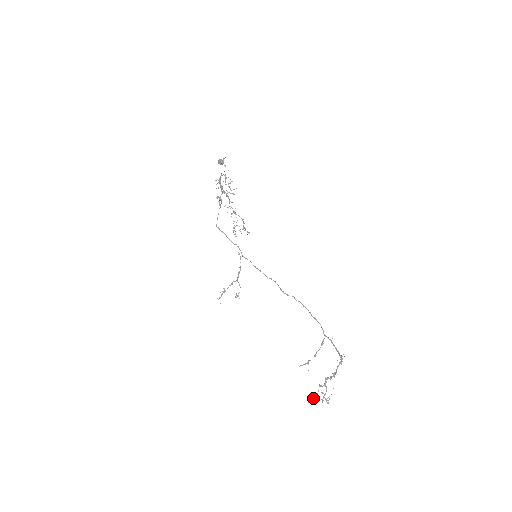
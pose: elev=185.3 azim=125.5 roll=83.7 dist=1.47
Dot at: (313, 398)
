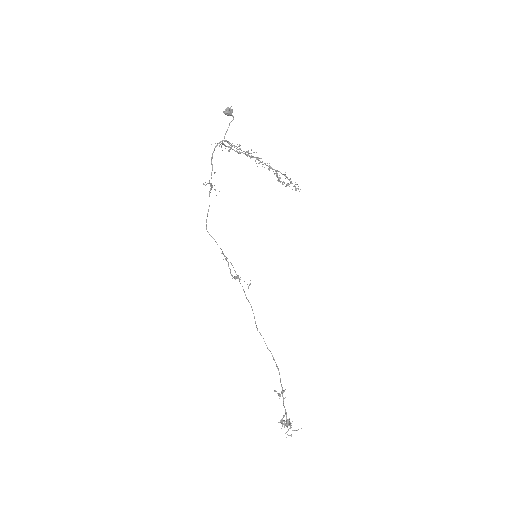
Dot at: occluded
